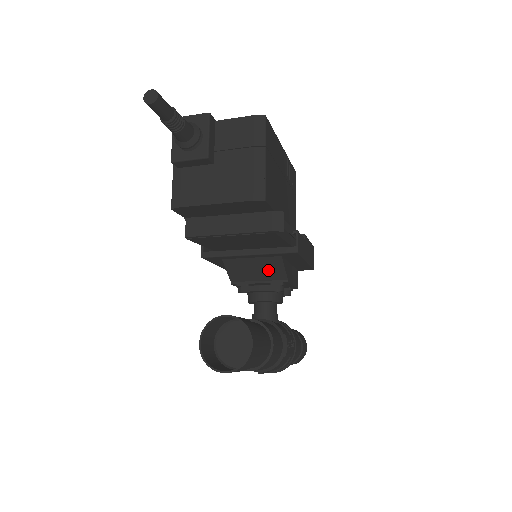
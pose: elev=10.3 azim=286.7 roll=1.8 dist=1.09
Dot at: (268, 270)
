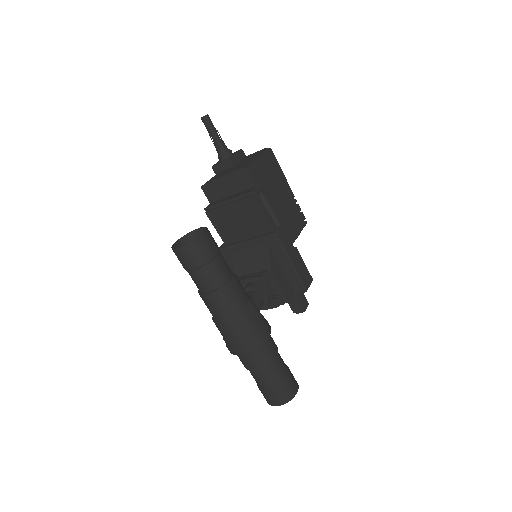
Dot at: (259, 260)
